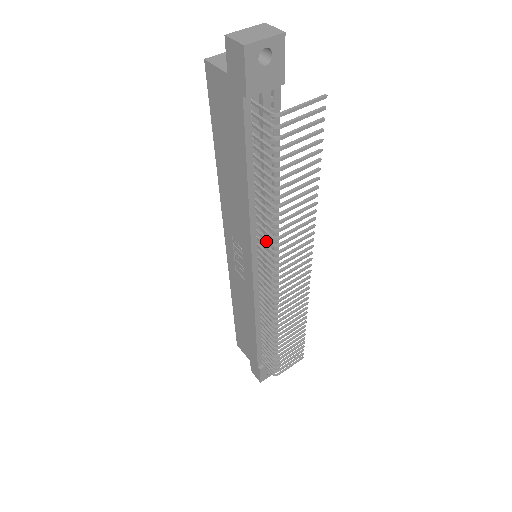
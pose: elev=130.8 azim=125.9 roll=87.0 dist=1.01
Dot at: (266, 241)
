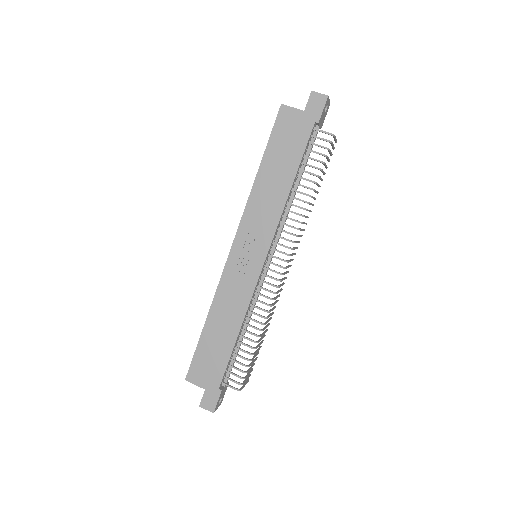
Dot at: (291, 227)
